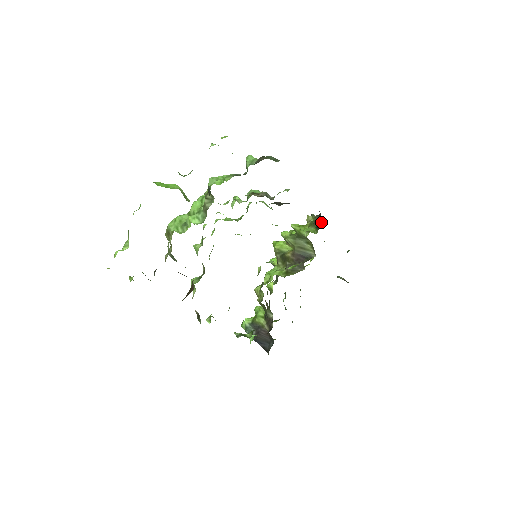
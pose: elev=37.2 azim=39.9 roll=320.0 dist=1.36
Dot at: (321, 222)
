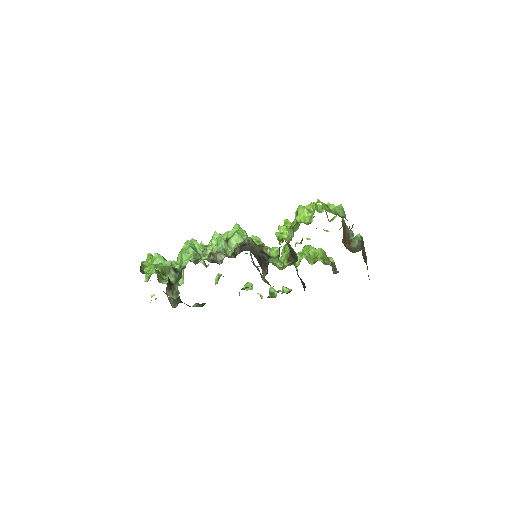
Dot at: (267, 271)
